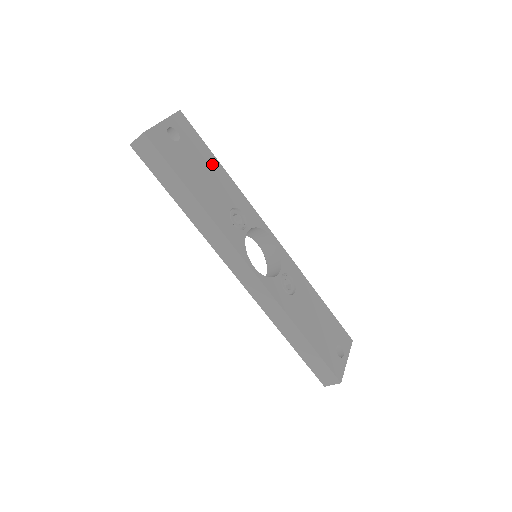
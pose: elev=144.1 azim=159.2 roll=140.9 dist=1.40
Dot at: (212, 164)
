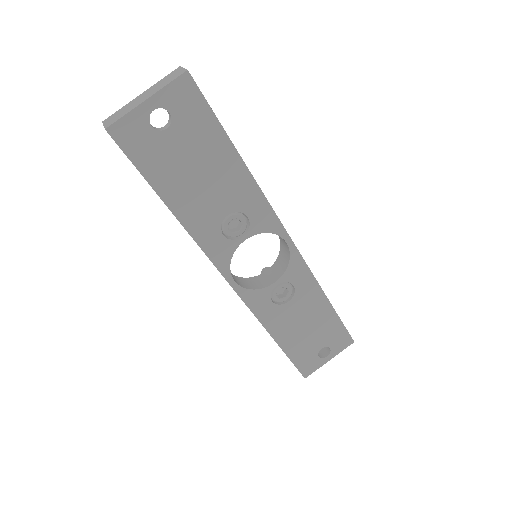
Dot at: (220, 154)
